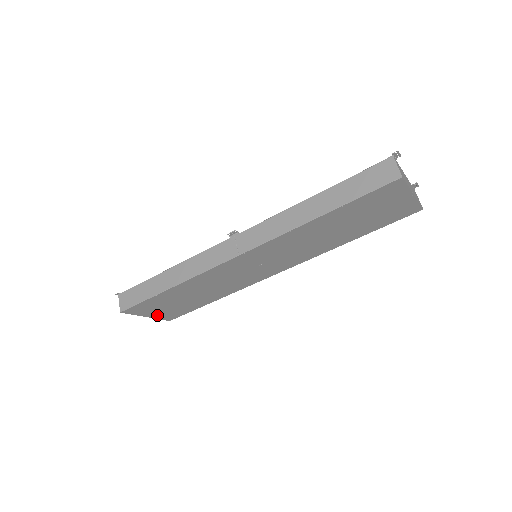
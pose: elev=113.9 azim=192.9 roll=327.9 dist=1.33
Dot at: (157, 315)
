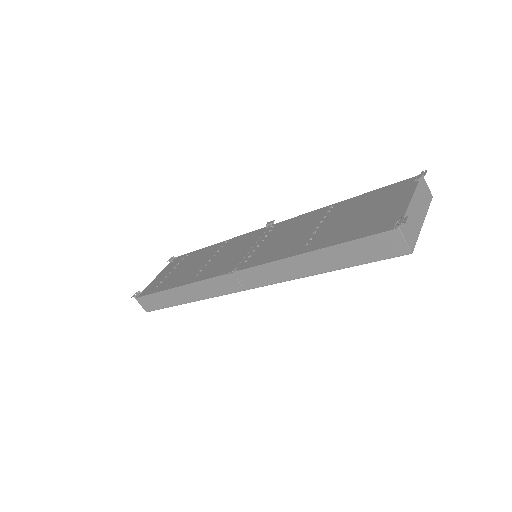
Dot at: occluded
